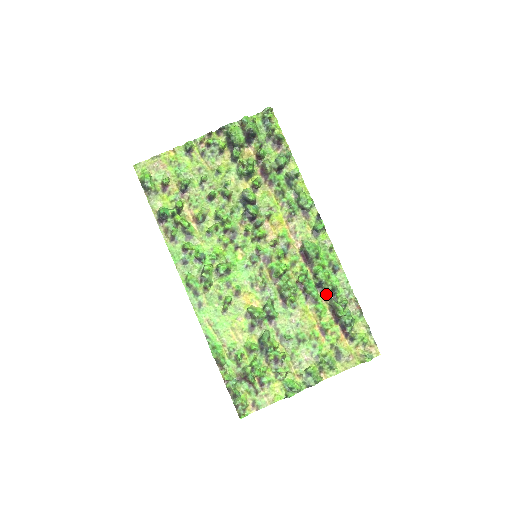
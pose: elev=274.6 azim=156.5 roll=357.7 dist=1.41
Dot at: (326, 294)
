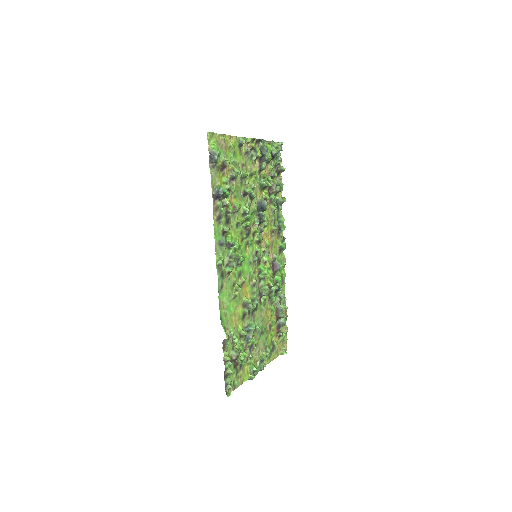
Dot at: (276, 299)
